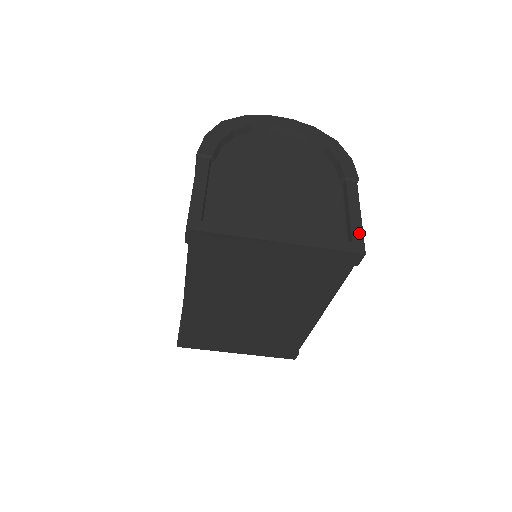
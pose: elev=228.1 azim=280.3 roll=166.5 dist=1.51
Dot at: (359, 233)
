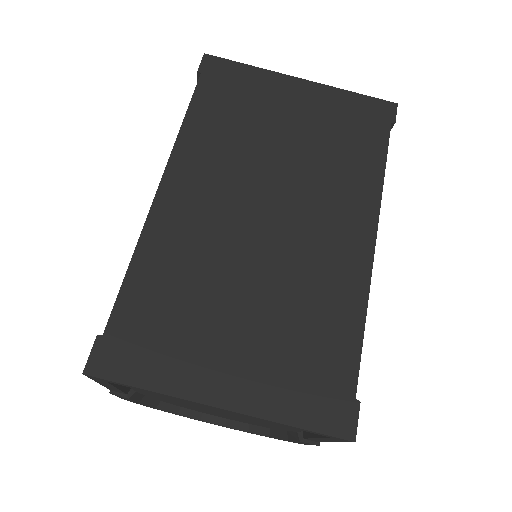
Dot at: occluded
